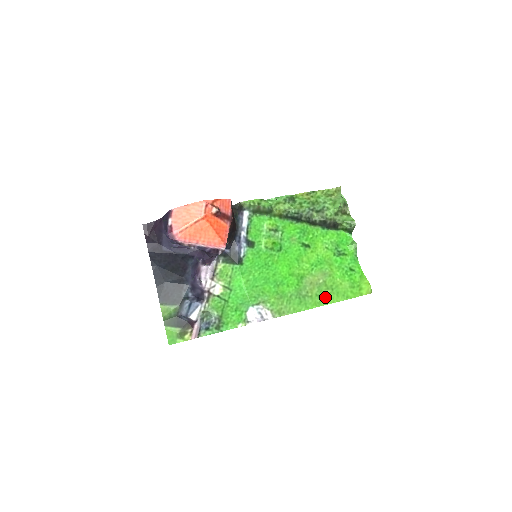
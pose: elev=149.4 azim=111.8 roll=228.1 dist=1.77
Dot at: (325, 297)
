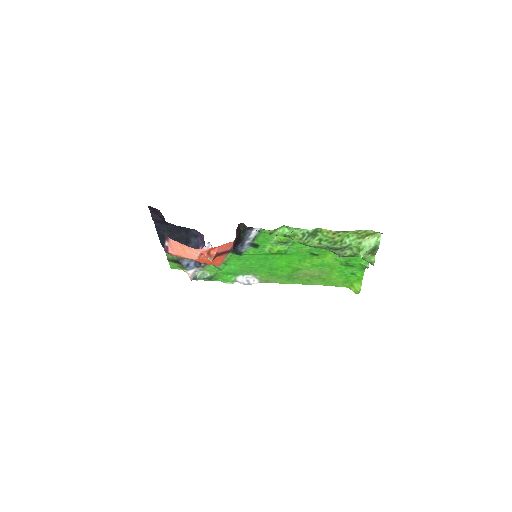
Dot at: (314, 282)
